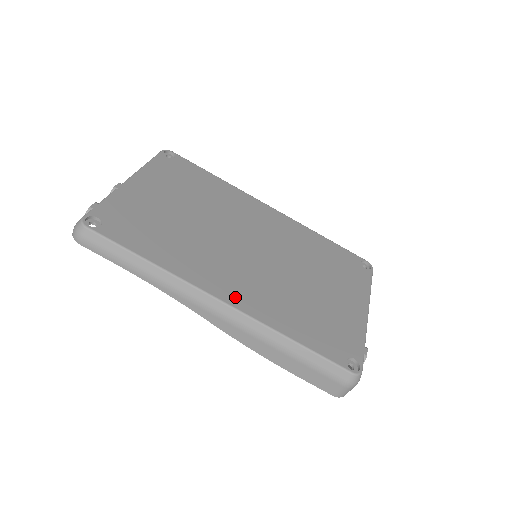
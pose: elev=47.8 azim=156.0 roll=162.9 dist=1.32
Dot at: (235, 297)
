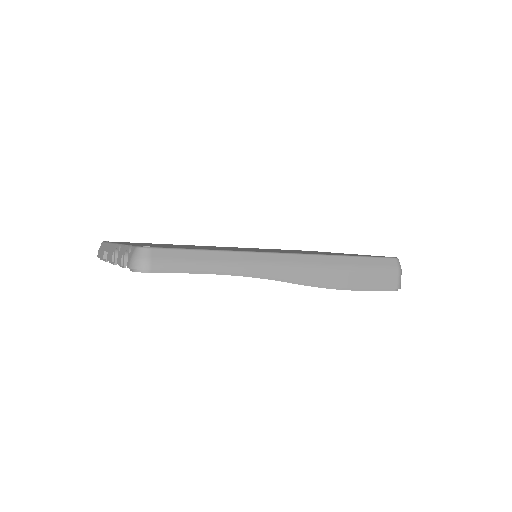
Dot at: occluded
